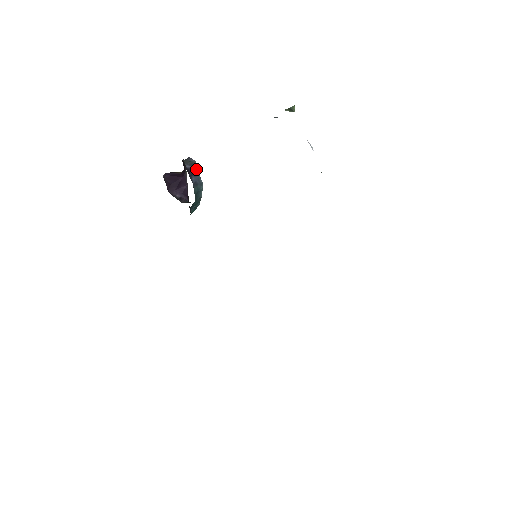
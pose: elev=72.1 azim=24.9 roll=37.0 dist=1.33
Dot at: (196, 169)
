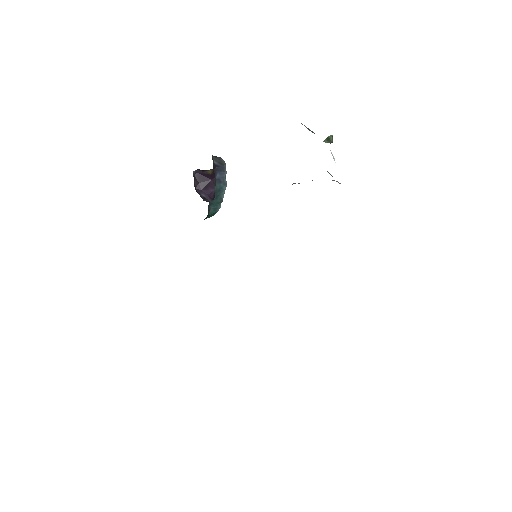
Dot at: (223, 168)
